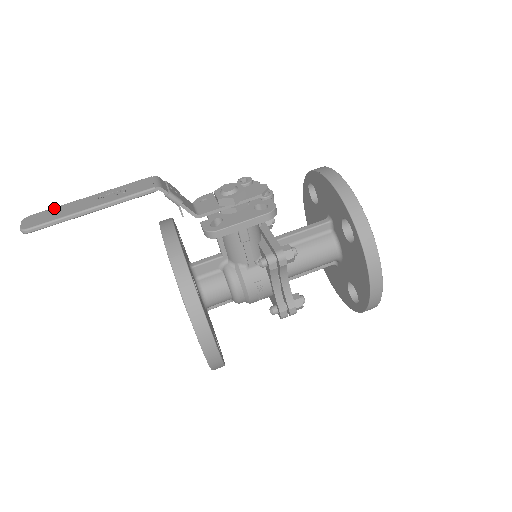
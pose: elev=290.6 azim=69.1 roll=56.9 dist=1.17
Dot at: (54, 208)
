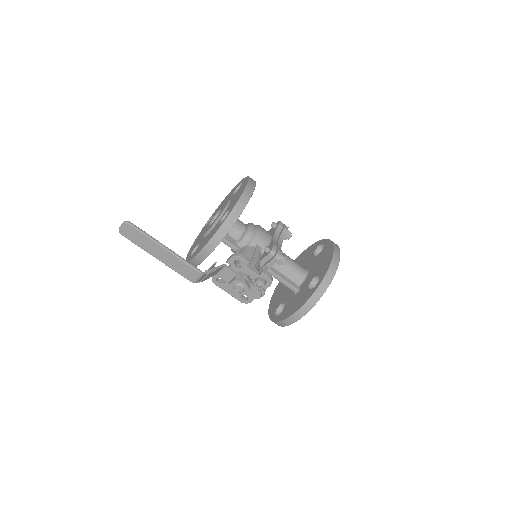
Dot at: (143, 235)
